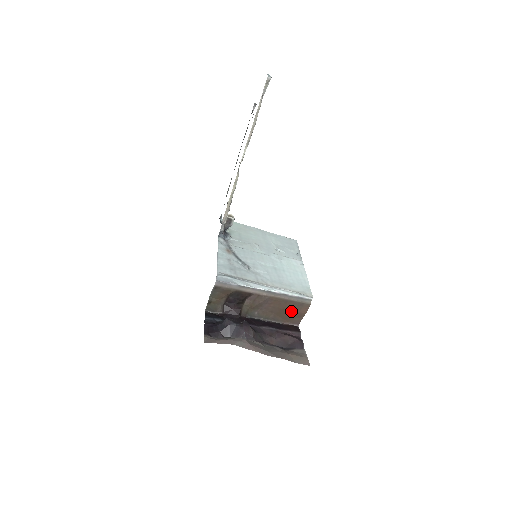
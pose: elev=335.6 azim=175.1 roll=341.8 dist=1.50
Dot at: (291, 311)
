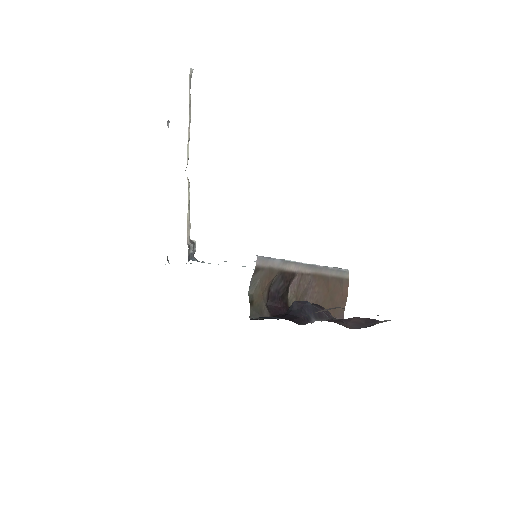
Dot at: (335, 295)
